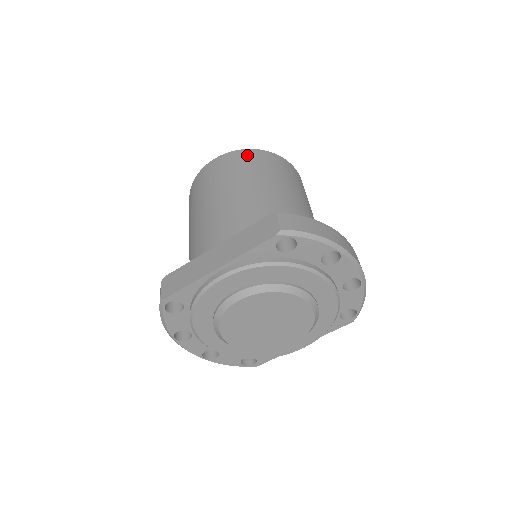
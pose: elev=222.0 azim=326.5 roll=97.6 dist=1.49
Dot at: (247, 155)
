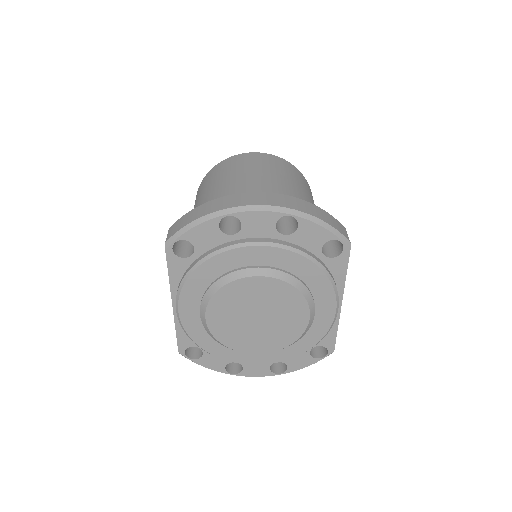
Dot at: (202, 183)
